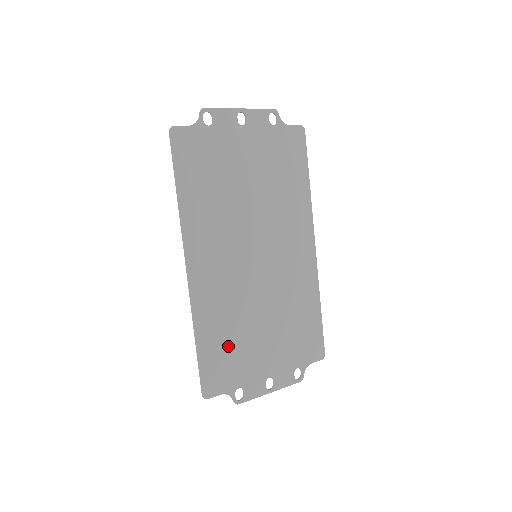
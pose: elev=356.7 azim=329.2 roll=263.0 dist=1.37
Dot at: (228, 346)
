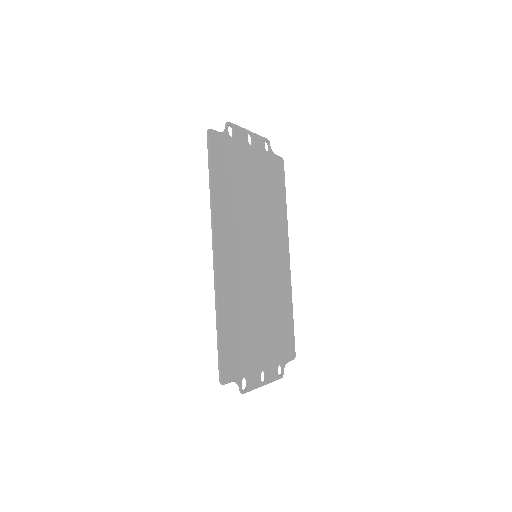
Dot at: (238, 334)
